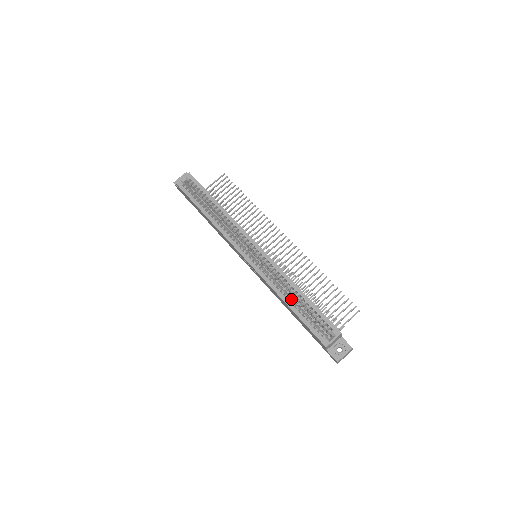
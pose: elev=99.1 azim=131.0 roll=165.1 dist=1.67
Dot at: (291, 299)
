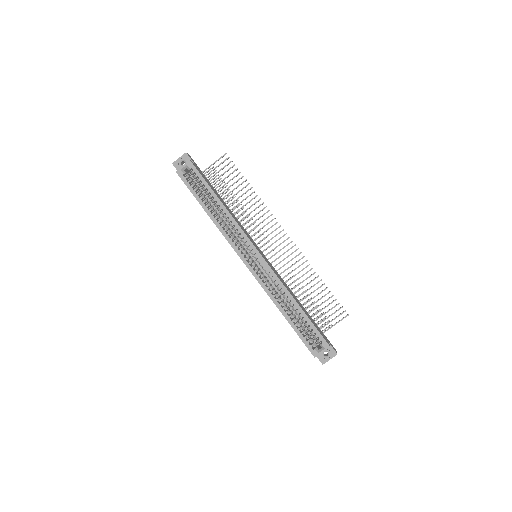
Dot at: (287, 310)
